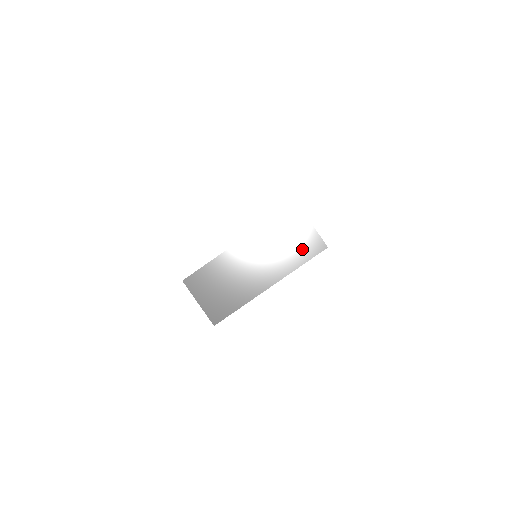
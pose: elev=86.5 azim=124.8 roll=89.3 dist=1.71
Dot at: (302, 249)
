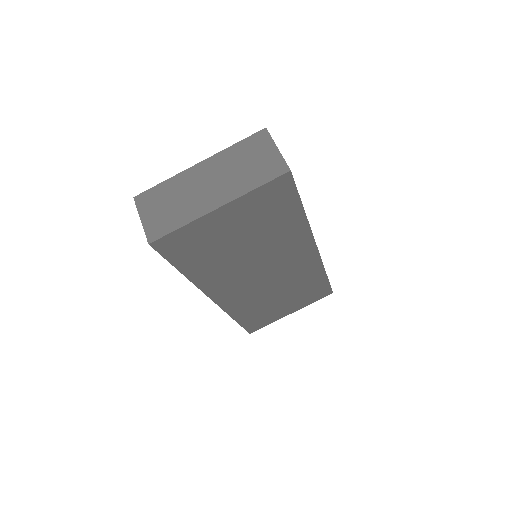
Dot at: (262, 171)
